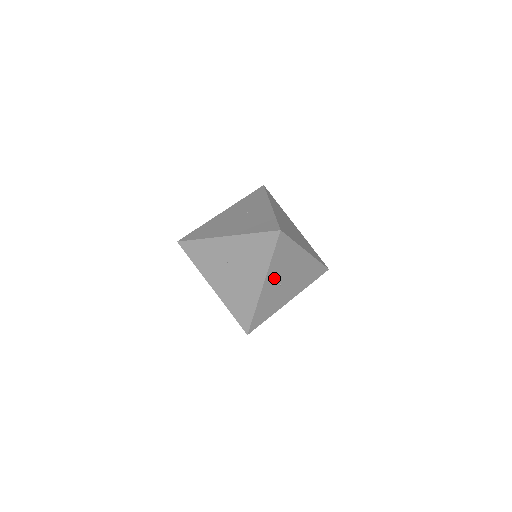
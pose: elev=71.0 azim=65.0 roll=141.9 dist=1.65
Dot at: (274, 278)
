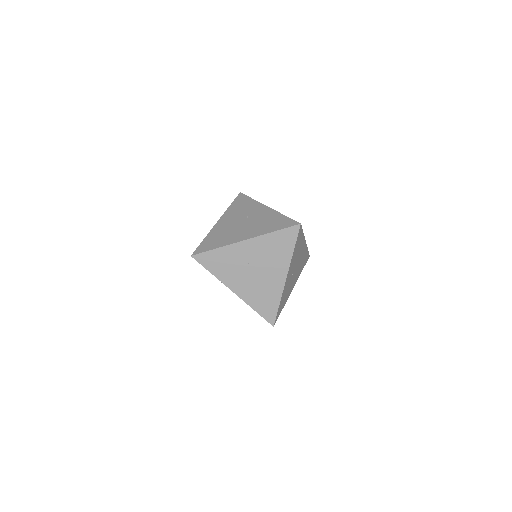
Dot at: (291, 269)
